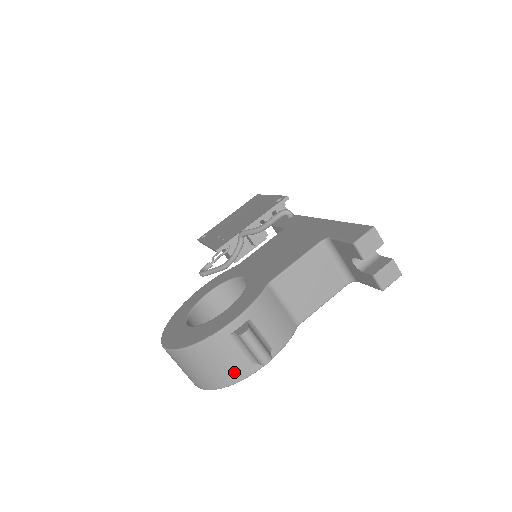
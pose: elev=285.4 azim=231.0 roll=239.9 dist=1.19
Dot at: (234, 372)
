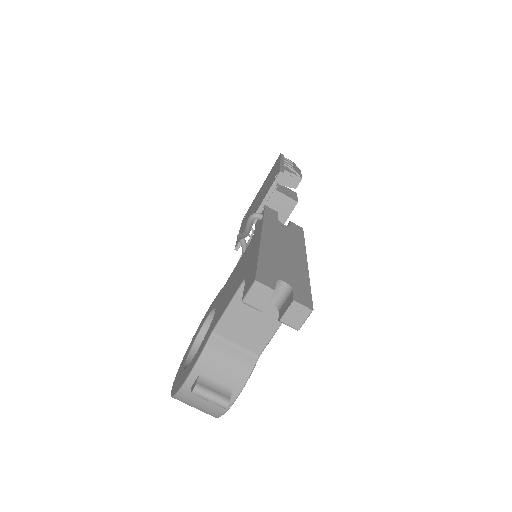
Dot at: (213, 410)
